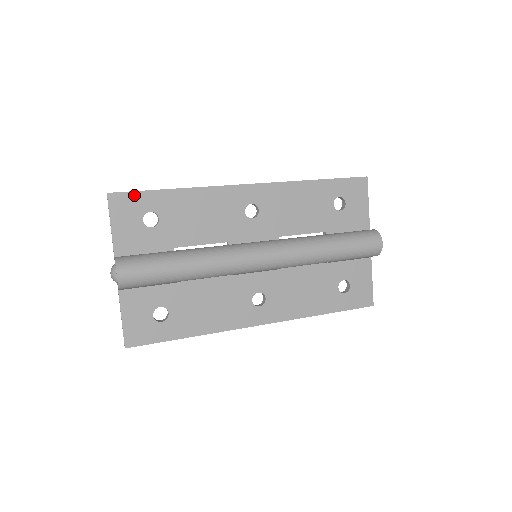
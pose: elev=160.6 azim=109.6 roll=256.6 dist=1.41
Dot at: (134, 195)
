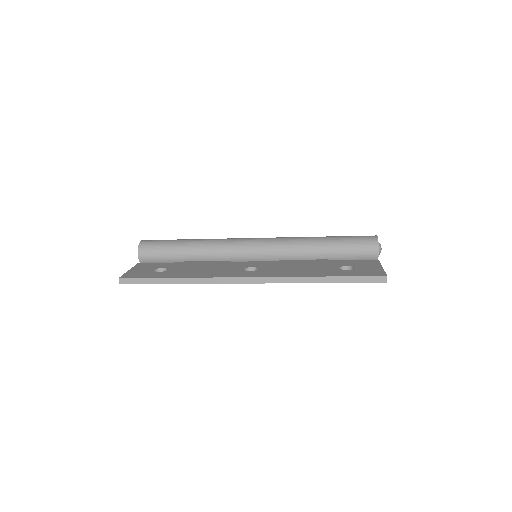
Dot at: occluded
